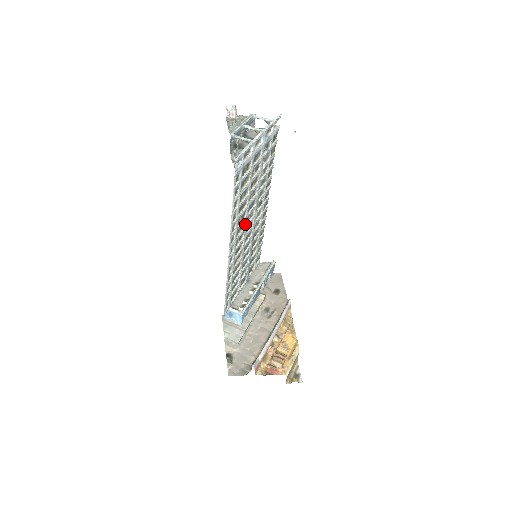
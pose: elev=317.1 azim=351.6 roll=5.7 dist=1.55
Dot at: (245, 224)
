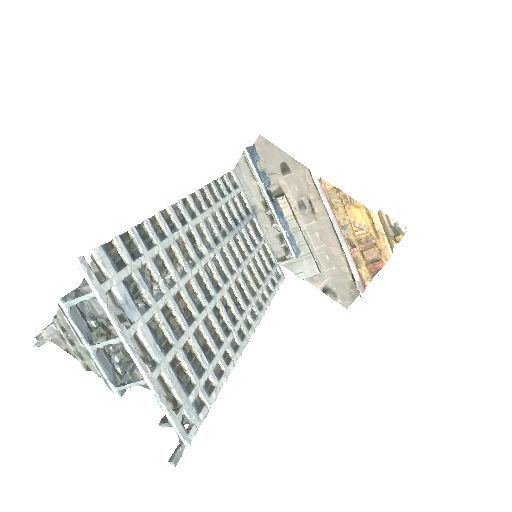
Dot at: (222, 295)
